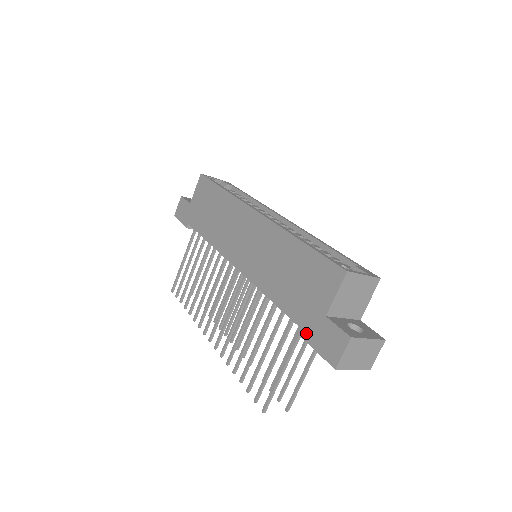
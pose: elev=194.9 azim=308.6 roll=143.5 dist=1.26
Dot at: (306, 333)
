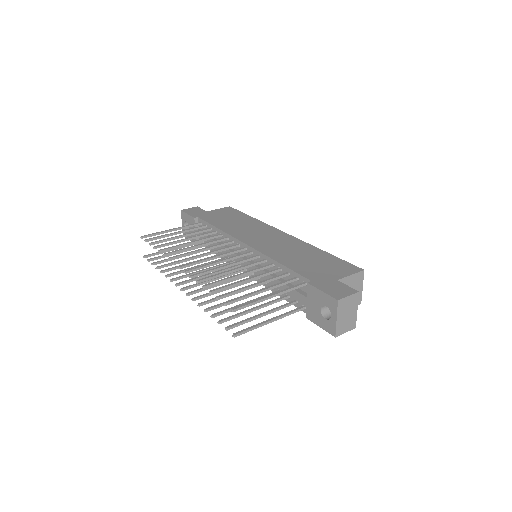
Dot at: (314, 282)
